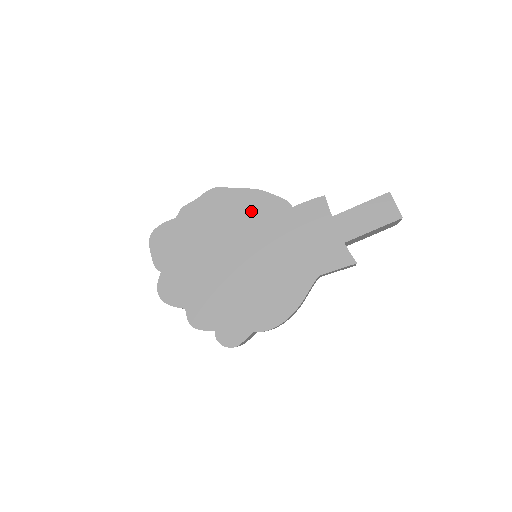
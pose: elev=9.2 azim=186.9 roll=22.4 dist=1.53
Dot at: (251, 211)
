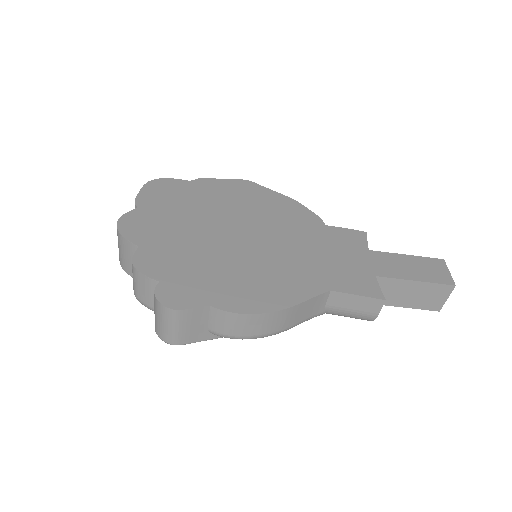
Dot at: (276, 209)
